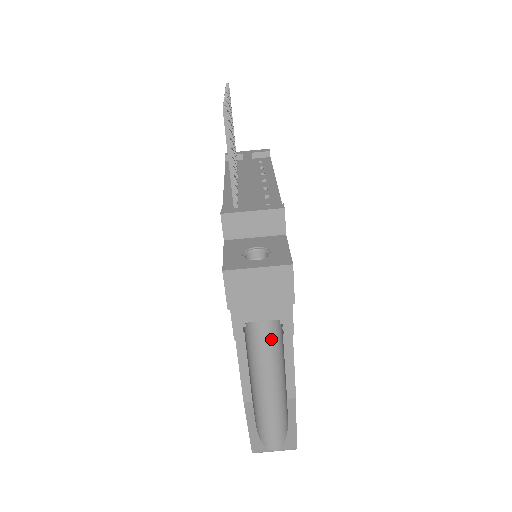
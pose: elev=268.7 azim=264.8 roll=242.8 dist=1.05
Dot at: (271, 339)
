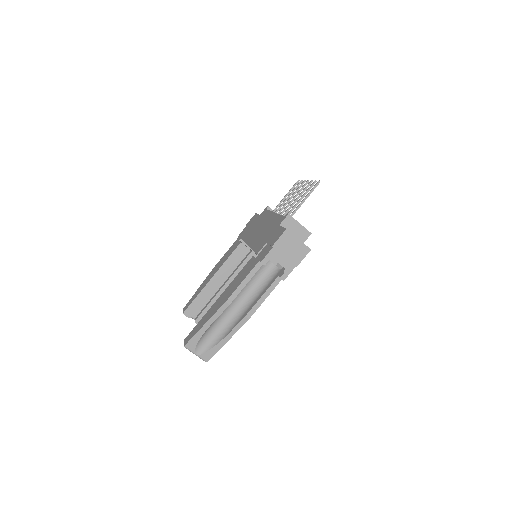
Dot at: (258, 284)
